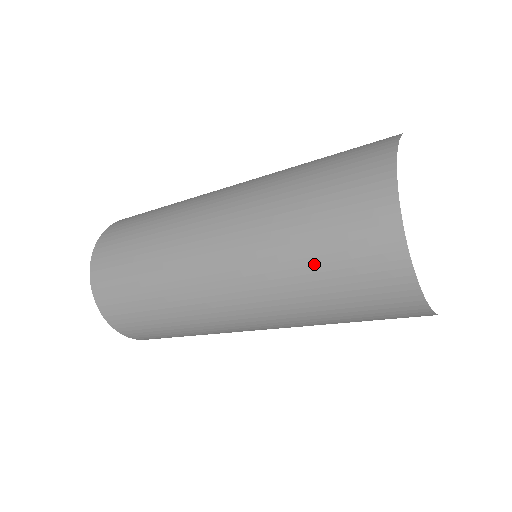
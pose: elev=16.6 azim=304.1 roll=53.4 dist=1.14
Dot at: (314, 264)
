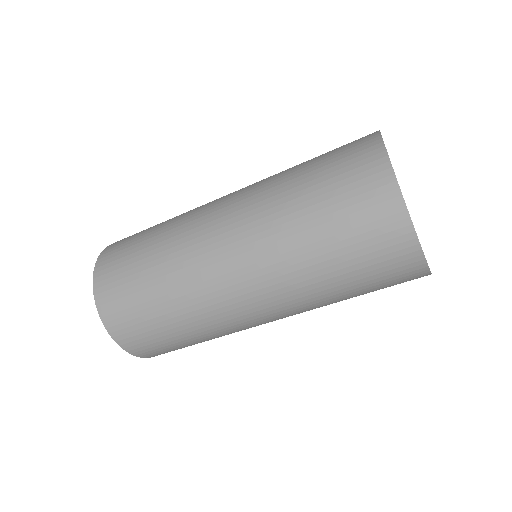
Dot at: (322, 223)
